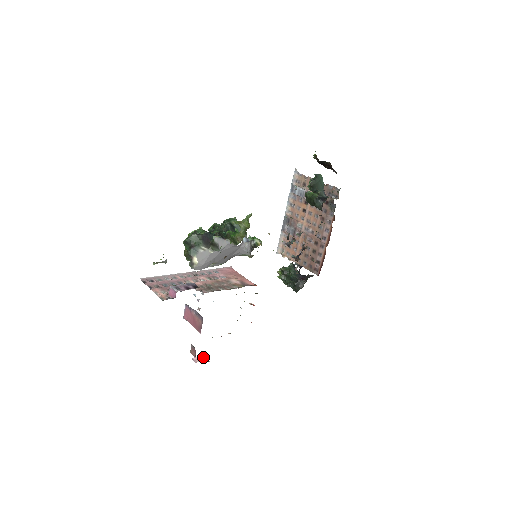
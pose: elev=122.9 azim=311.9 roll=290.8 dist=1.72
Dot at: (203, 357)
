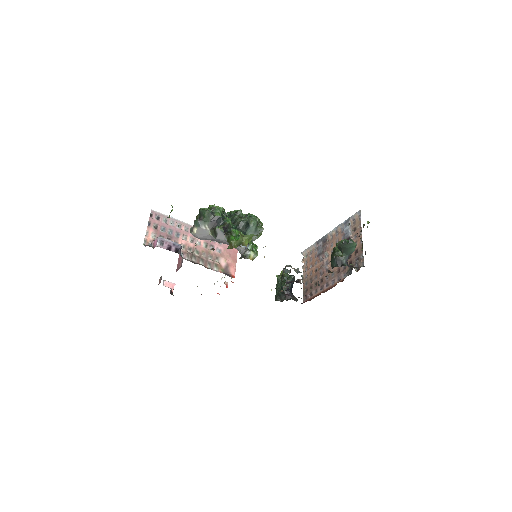
Dot at: (172, 285)
